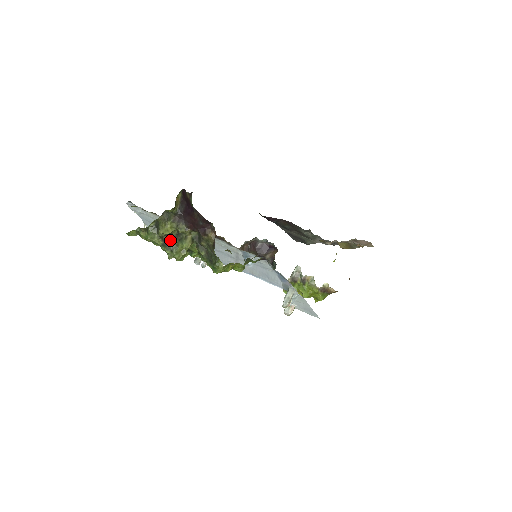
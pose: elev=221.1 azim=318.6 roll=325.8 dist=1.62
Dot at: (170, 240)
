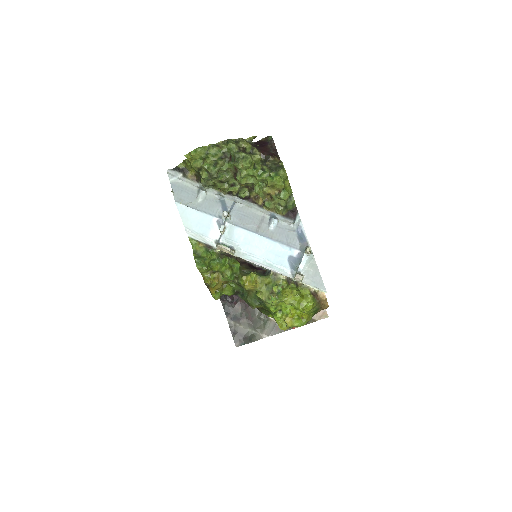
Dot at: occluded
